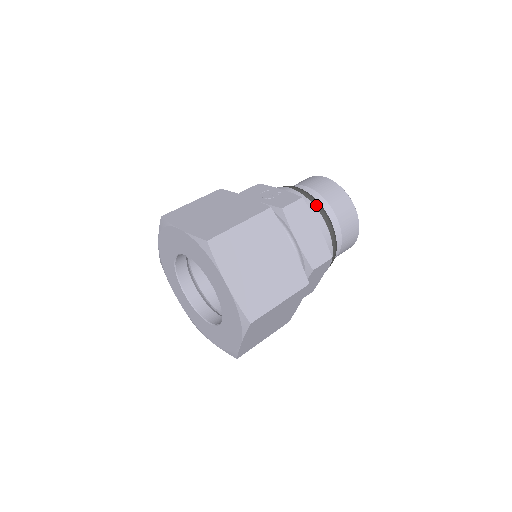
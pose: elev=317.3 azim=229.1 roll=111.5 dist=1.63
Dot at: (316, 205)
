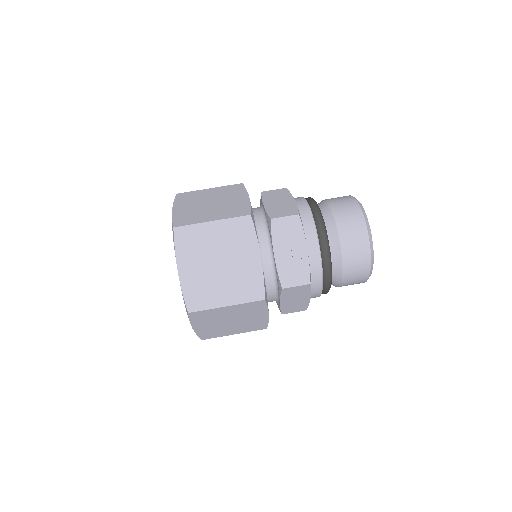
Dot at: (326, 278)
